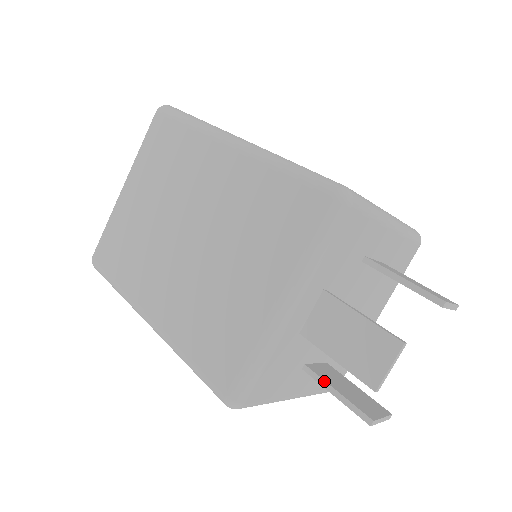
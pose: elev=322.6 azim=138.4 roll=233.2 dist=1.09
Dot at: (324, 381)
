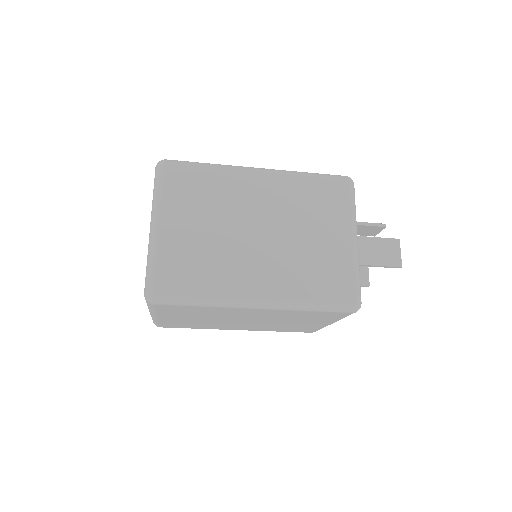
Dot at: (363, 237)
